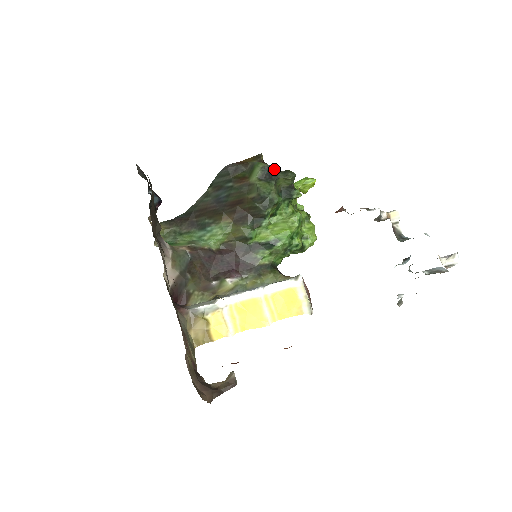
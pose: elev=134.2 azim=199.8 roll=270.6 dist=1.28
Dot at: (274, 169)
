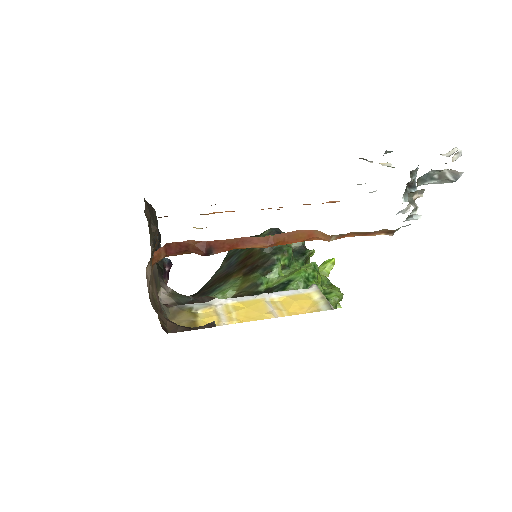
Dot at: occluded
